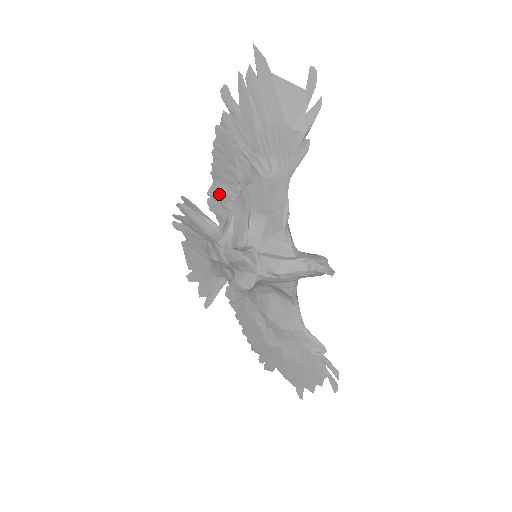
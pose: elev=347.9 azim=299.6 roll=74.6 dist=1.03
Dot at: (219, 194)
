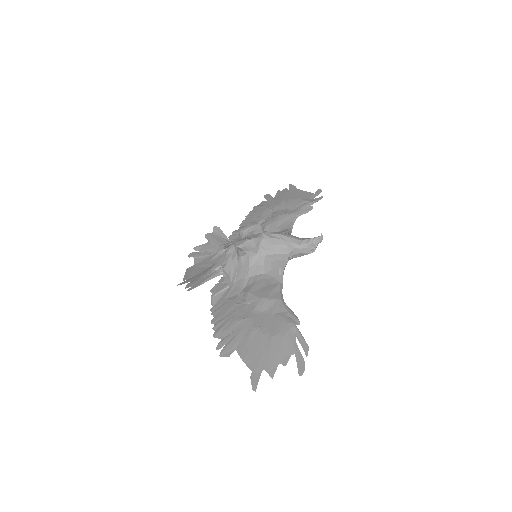
Dot at: occluded
